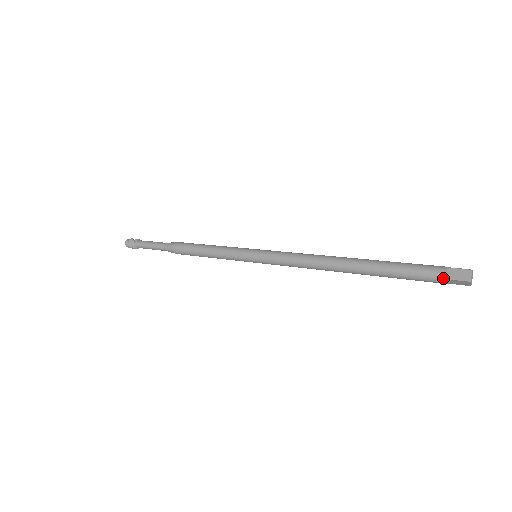
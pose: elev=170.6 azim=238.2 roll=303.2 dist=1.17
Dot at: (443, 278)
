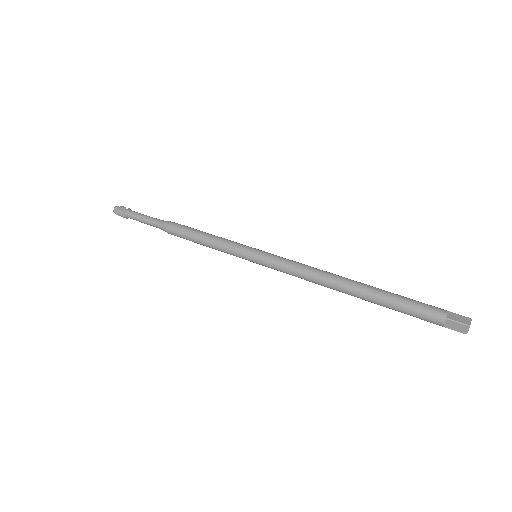
Dot at: (444, 317)
